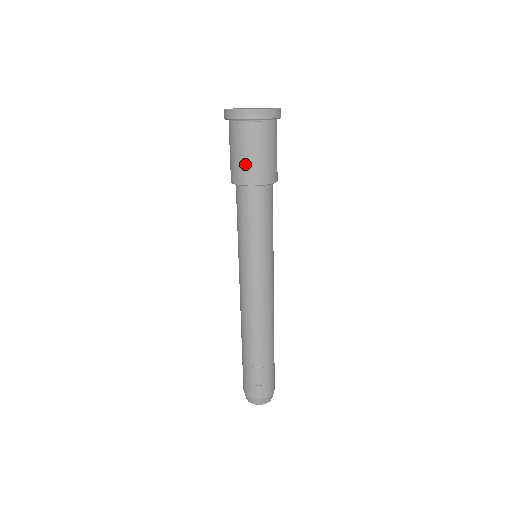
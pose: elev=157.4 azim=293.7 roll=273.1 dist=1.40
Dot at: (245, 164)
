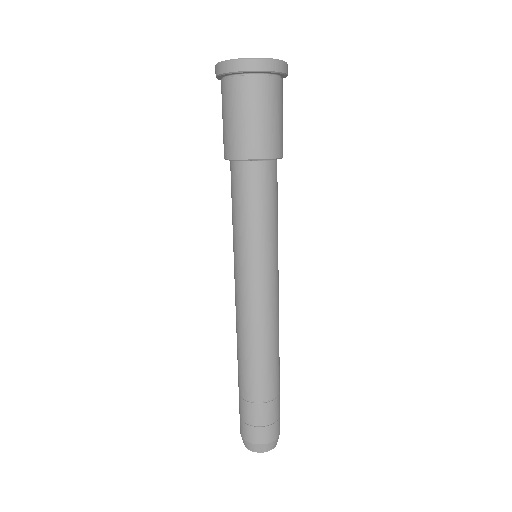
Dot at: (247, 131)
